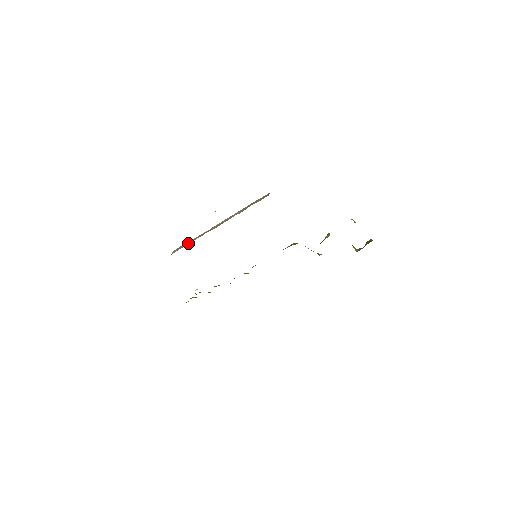
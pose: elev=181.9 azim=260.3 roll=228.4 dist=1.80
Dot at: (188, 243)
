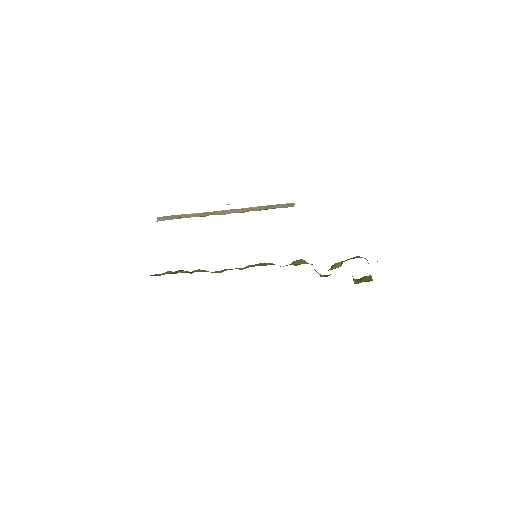
Dot at: occluded
